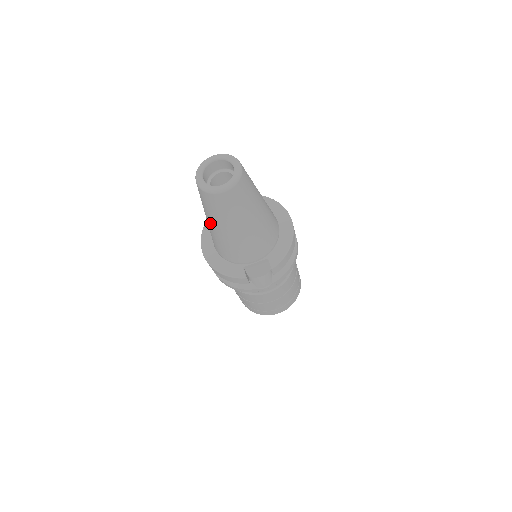
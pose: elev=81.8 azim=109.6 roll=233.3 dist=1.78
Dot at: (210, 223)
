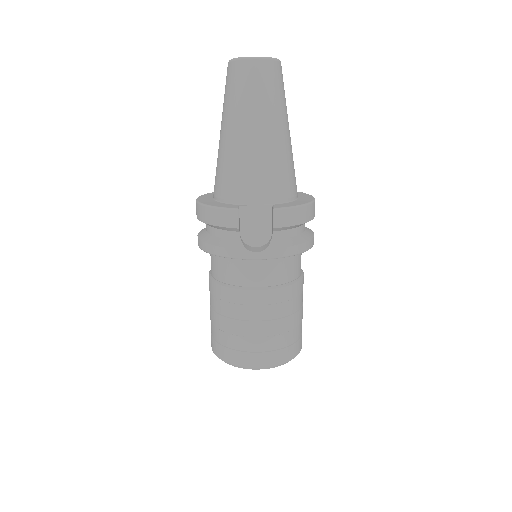
Dot at: (223, 128)
